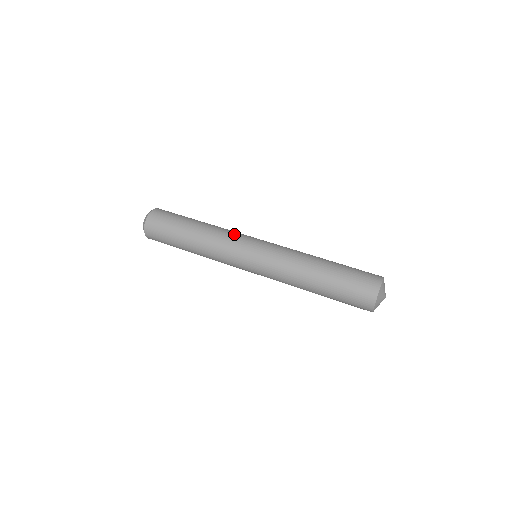
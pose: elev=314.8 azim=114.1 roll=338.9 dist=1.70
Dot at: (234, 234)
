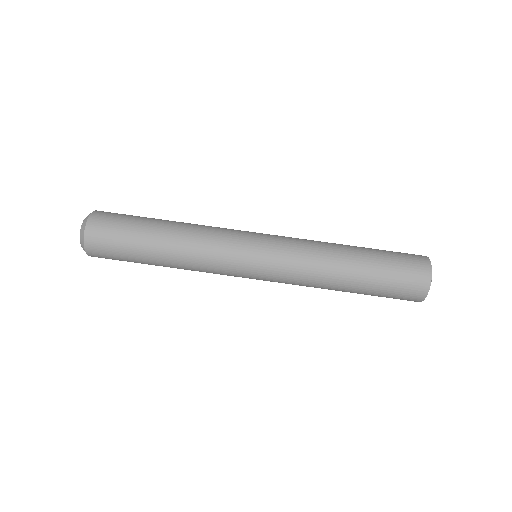
Dot at: (219, 252)
